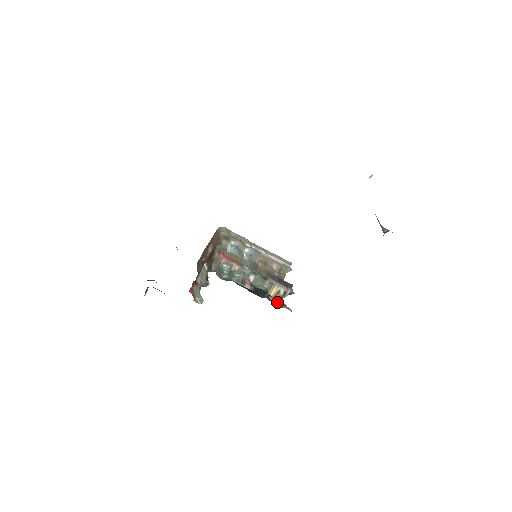
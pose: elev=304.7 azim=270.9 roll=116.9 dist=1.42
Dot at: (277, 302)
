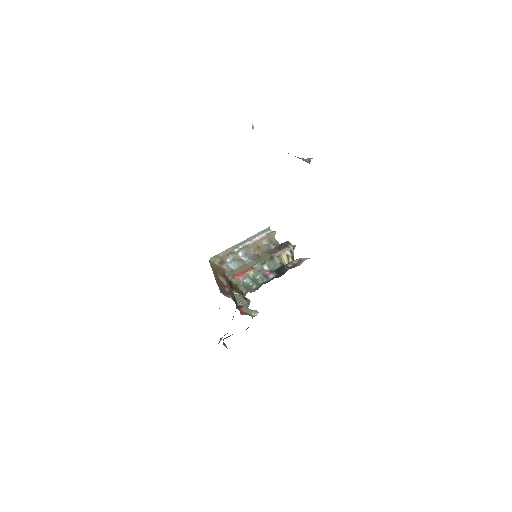
Dot at: (295, 263)
